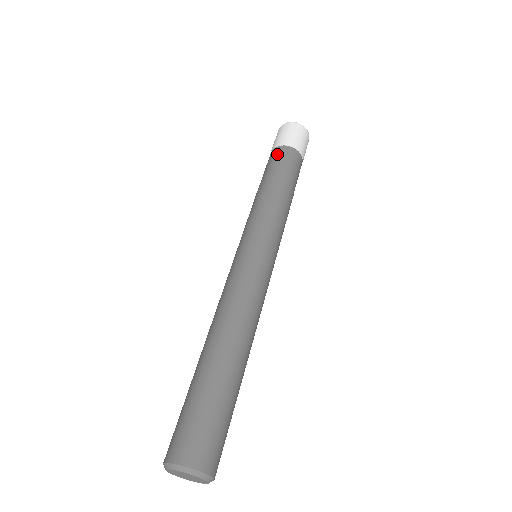
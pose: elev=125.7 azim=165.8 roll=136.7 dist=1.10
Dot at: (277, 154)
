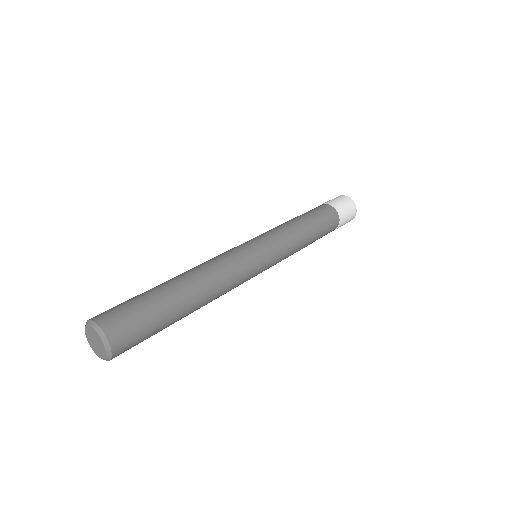
Dot at: (318, 207)
